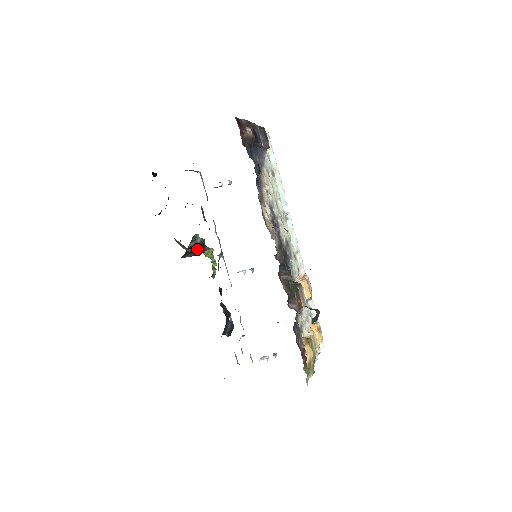
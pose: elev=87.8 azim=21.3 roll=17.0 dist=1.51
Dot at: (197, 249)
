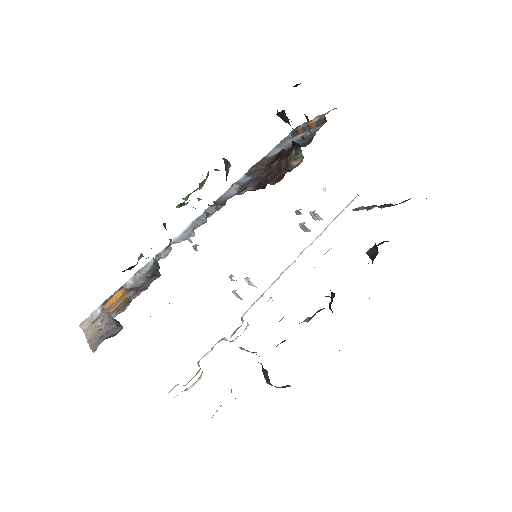
Dot at: occluded
